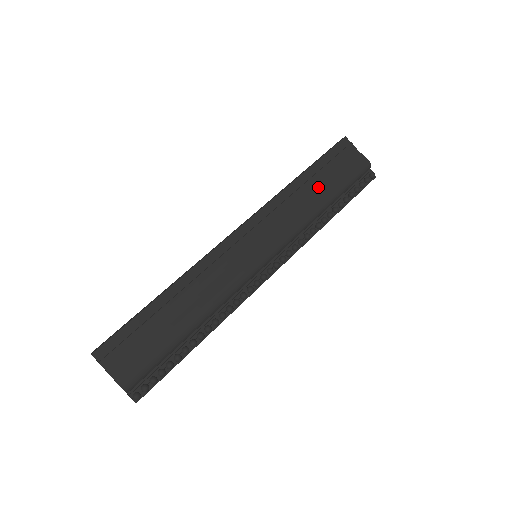
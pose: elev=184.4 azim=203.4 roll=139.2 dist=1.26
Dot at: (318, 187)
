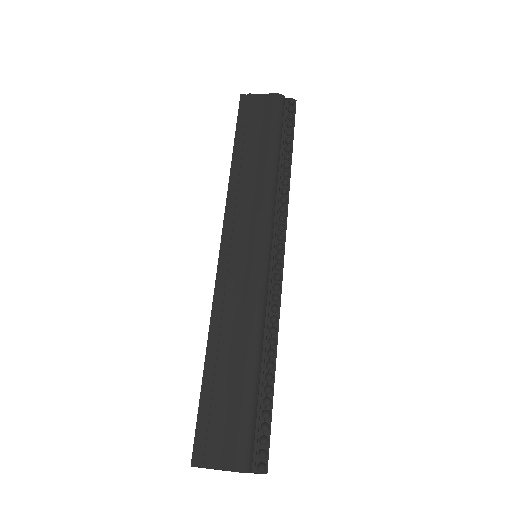
Dot at: (255, 153)
